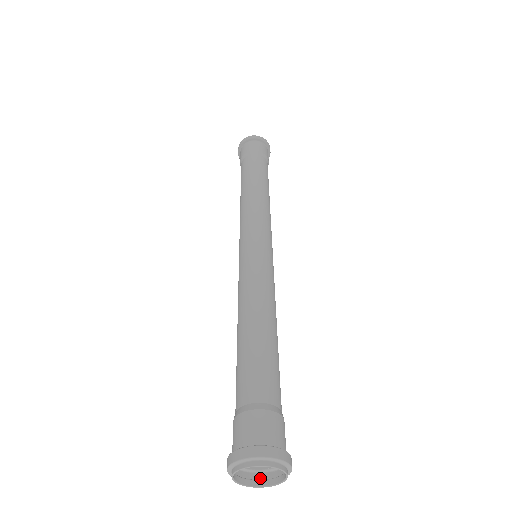
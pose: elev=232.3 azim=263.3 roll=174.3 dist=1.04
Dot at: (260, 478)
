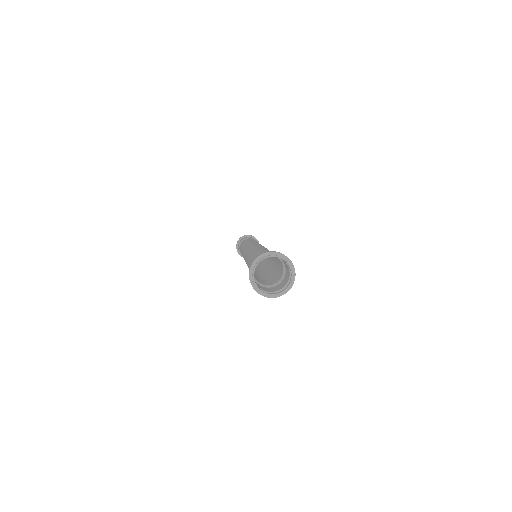
Dot at: (267, 295)
